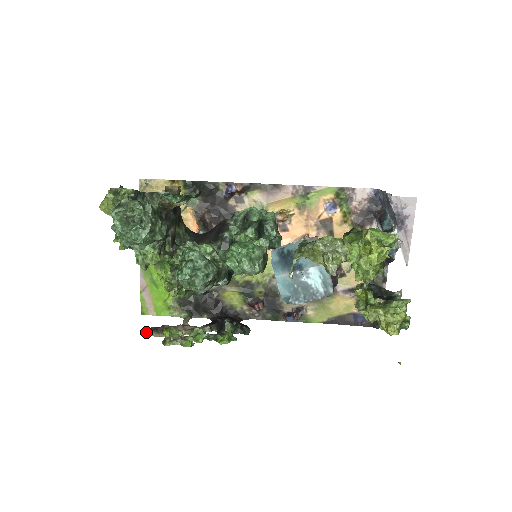
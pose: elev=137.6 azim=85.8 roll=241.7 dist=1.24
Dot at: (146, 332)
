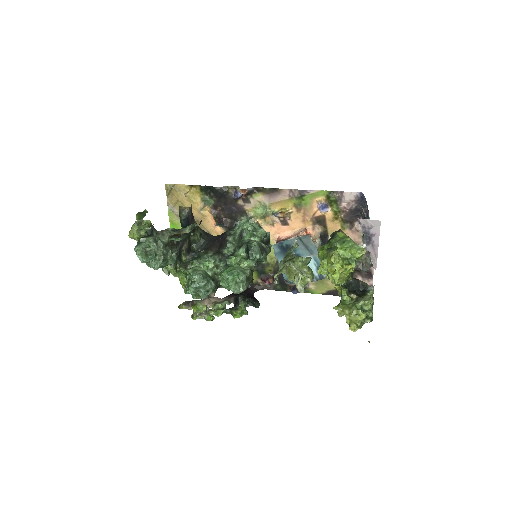
Dot at: (181, 306)
